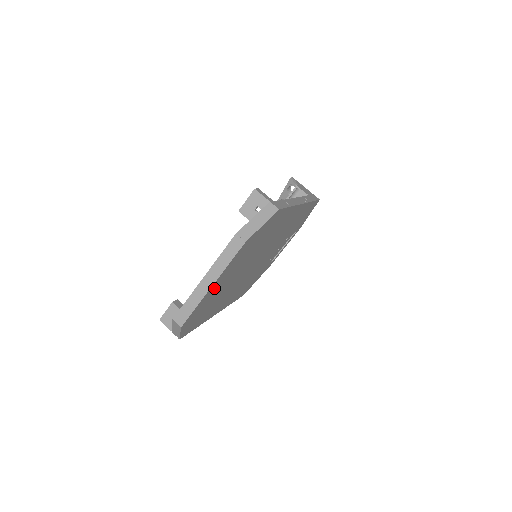
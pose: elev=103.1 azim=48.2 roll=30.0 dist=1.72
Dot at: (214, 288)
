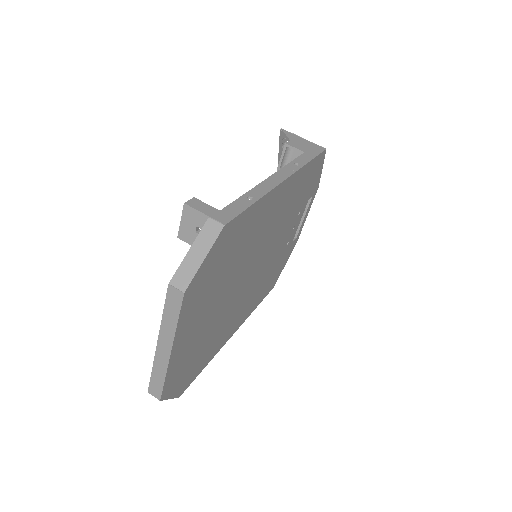
Dot at: (182, 346)
